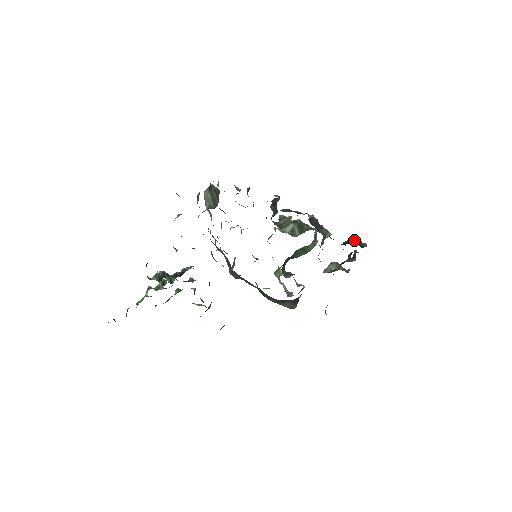
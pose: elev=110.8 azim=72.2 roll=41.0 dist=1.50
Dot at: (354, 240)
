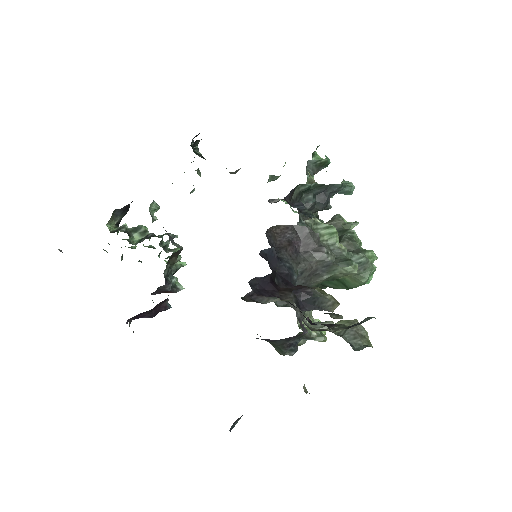
Dot at: (298, 288)
